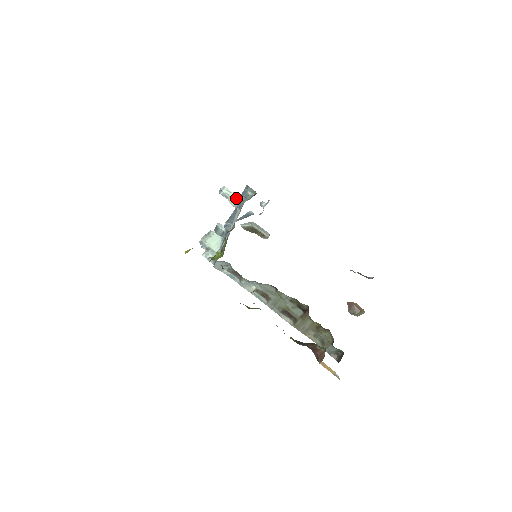
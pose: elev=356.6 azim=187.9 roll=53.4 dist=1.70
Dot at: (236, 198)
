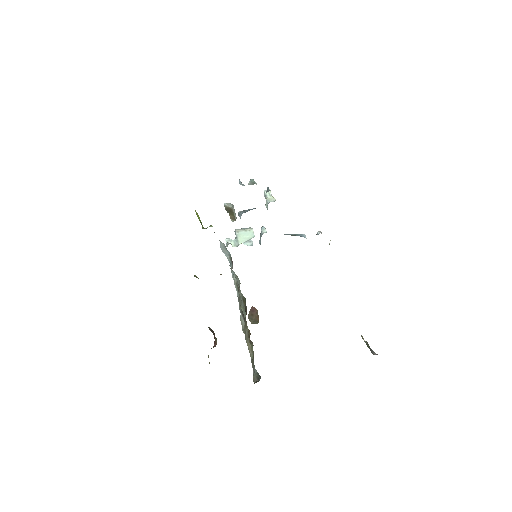
Dot at: (269, 201)
